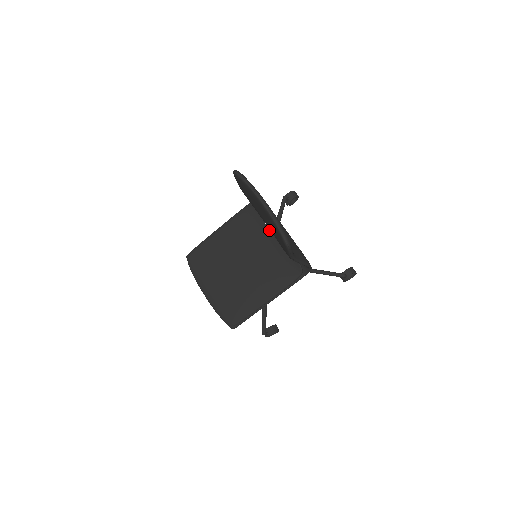
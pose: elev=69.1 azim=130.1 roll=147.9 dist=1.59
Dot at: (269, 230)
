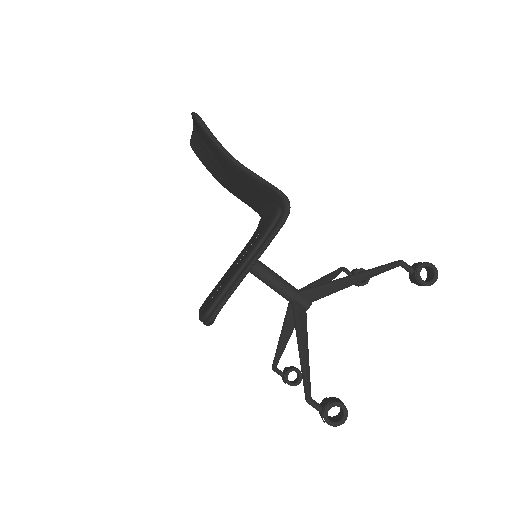
Dot at: (263, 221)
